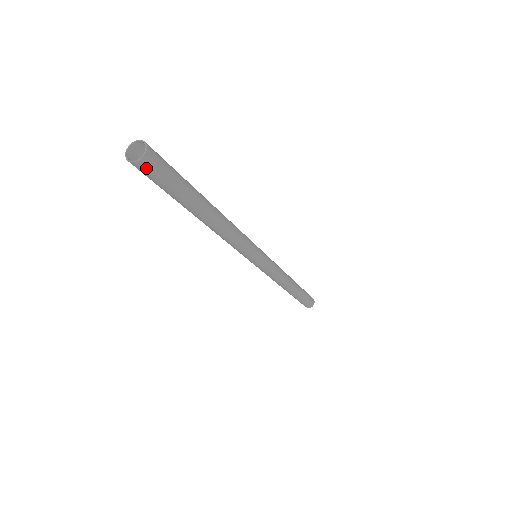
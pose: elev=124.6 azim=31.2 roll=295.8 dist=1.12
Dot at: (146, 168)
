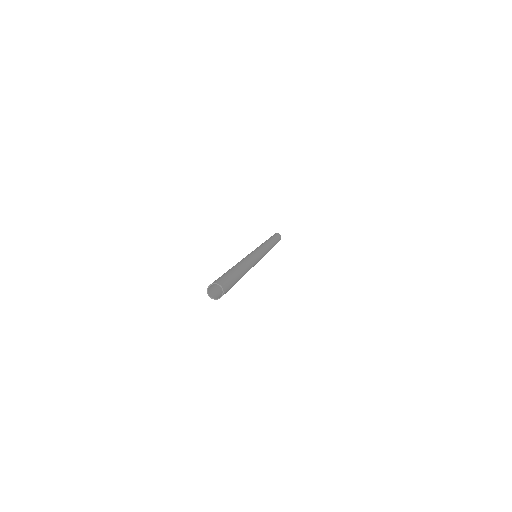
Dot at: occluded
